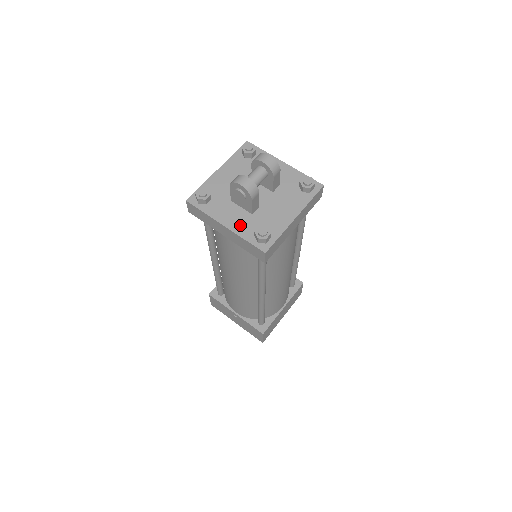
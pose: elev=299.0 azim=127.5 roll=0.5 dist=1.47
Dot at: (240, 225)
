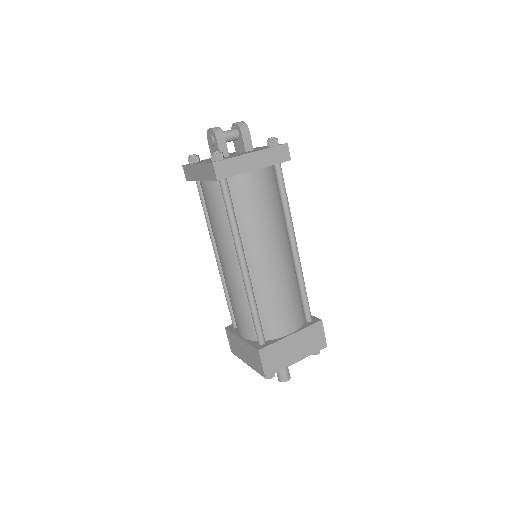
Dot at: occluded
